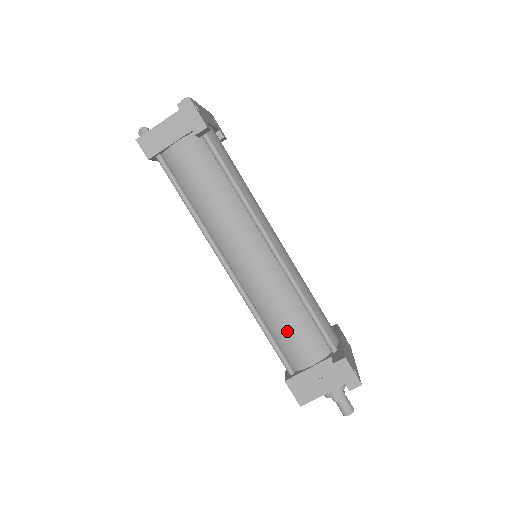
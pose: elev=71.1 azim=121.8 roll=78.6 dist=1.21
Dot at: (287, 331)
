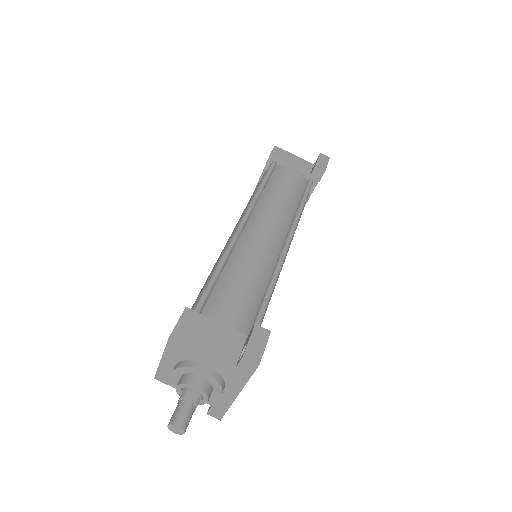
Dot at: (235, 286)
